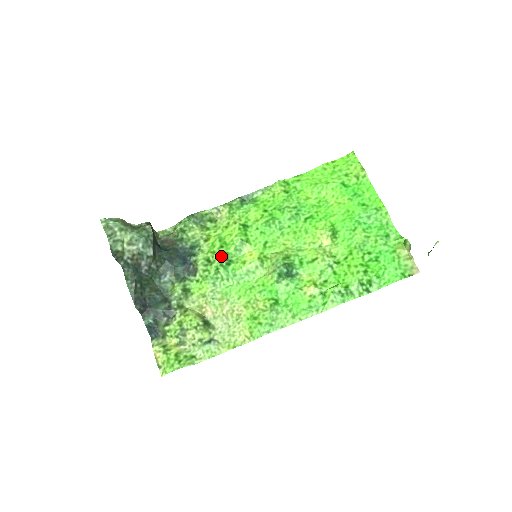
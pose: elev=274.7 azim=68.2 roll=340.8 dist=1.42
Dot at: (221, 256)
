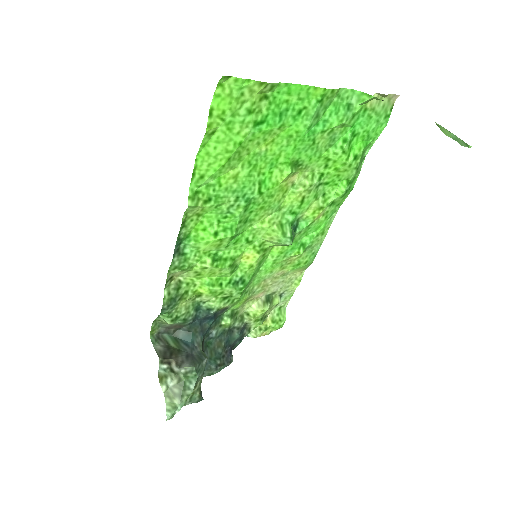
Dot at: (231, 288)
